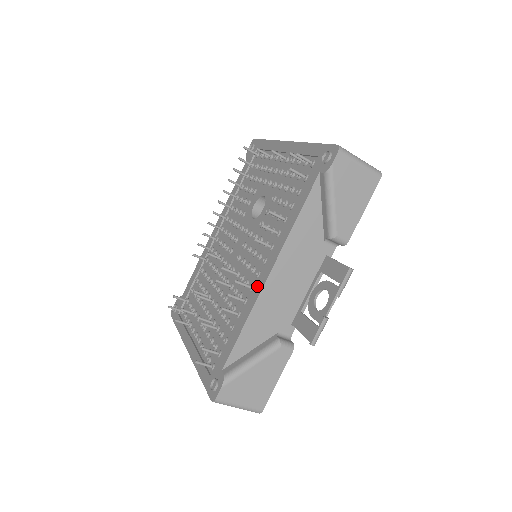
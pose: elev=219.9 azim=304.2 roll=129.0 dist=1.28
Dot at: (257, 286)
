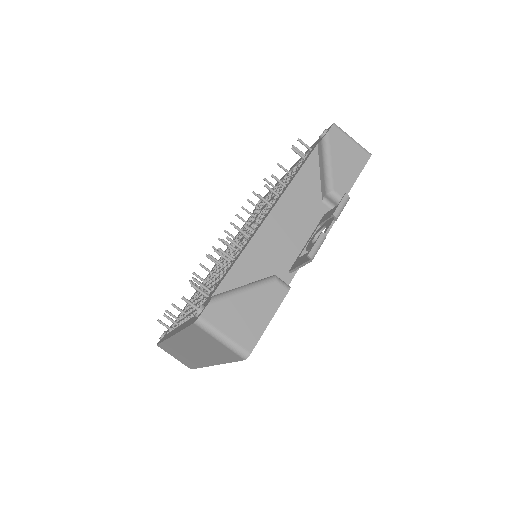
Dot at: (256, 229)
